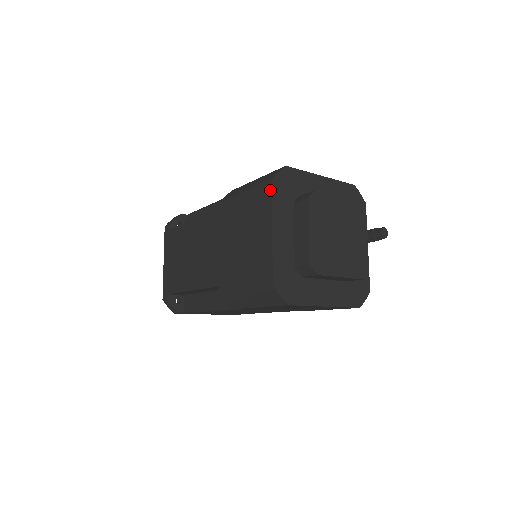
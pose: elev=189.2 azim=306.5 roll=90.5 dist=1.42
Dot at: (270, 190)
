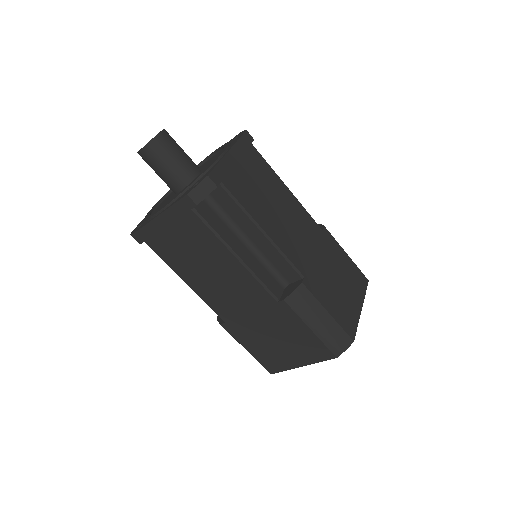
Dot at: (329, 359)
